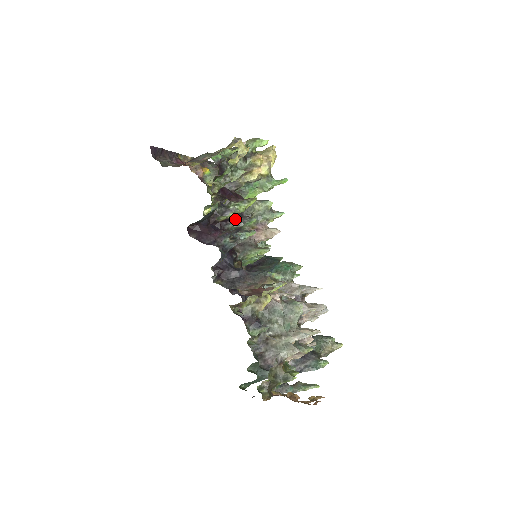
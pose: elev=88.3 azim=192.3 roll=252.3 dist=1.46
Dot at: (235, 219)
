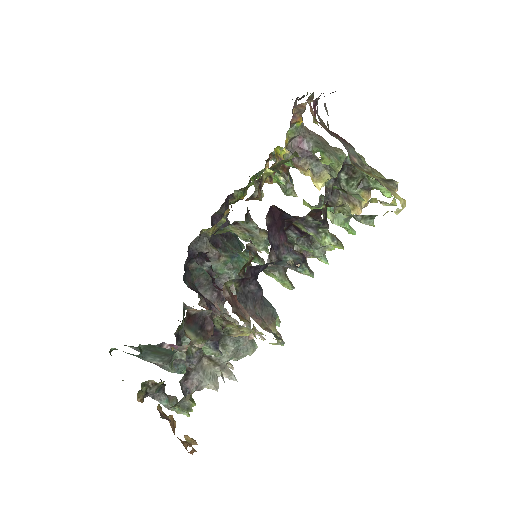
Dot at: (304, 236)
